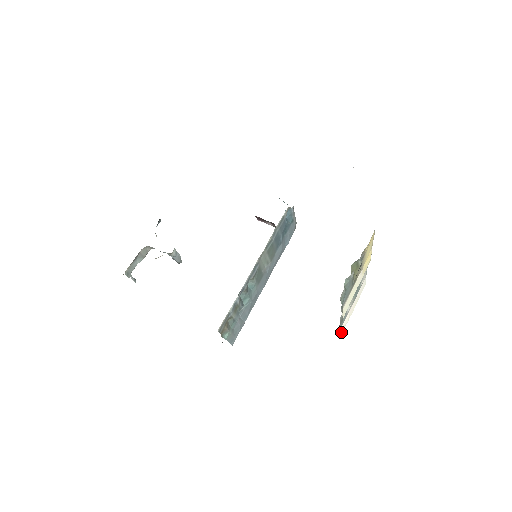
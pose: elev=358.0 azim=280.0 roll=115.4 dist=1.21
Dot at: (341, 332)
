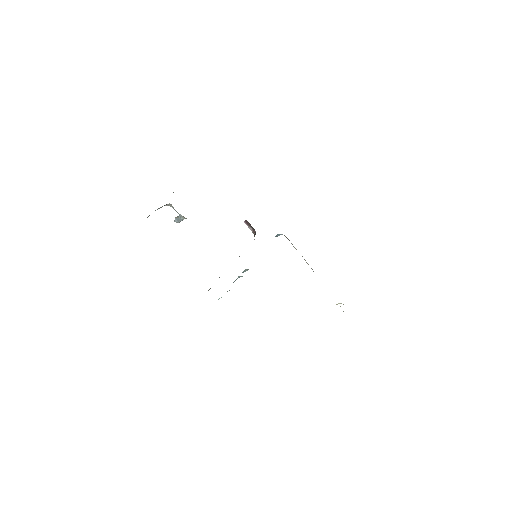
Dot at: occluded
